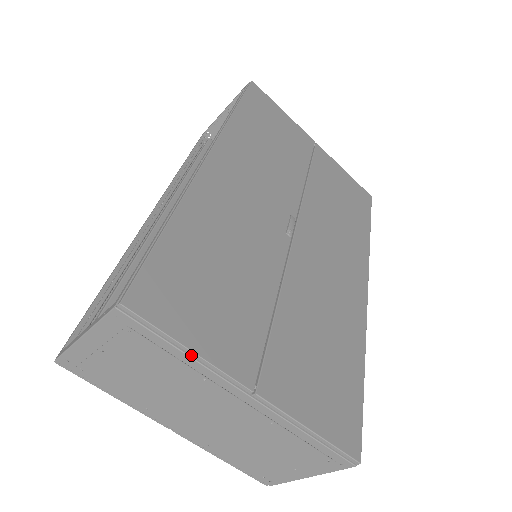
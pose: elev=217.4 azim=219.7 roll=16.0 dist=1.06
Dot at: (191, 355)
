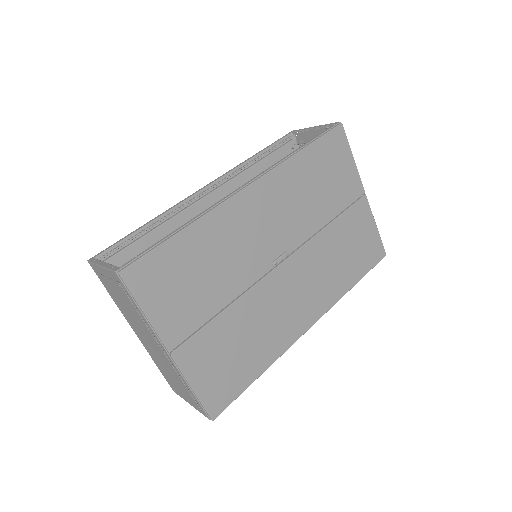
Dot at: (145, 316)
